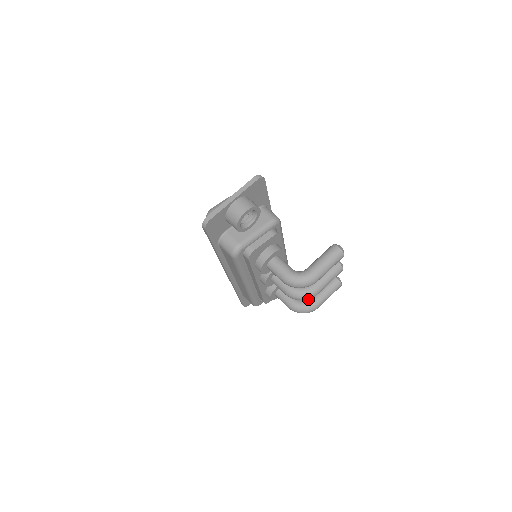
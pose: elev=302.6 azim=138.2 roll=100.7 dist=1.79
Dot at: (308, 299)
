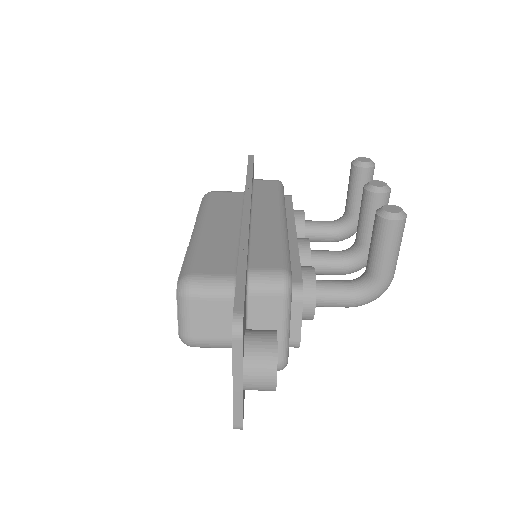
Dot at: (350, 221)
